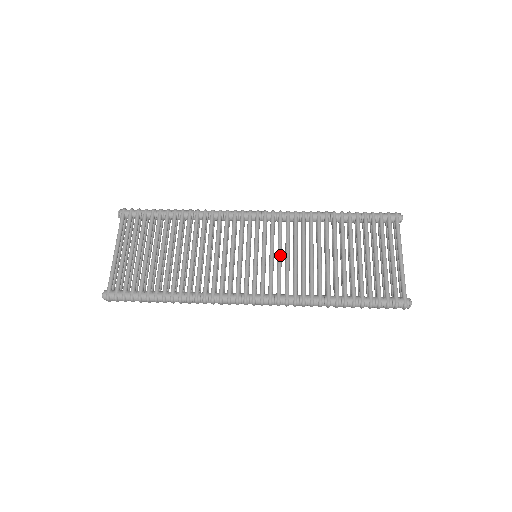
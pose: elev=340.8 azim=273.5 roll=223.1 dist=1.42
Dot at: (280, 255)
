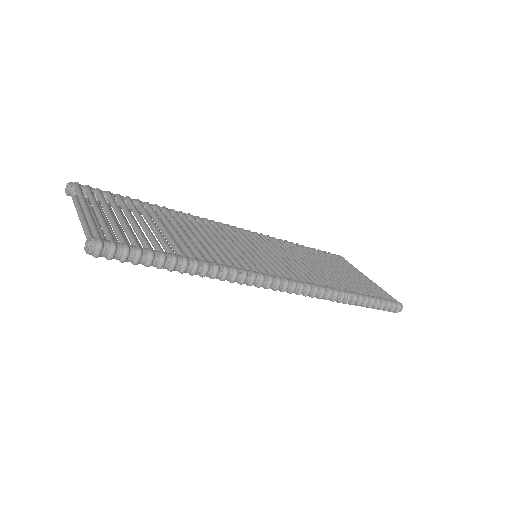
Dot at: occluded
